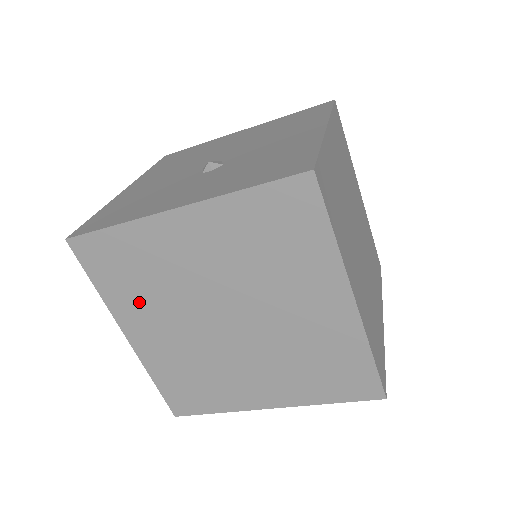
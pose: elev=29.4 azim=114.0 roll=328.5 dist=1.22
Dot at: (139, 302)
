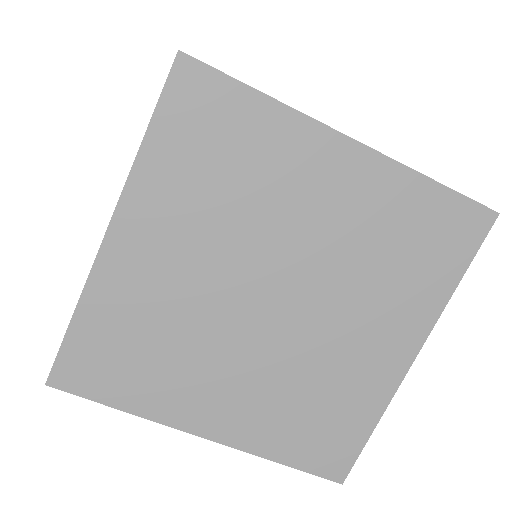
Dot at: (185, 200)
